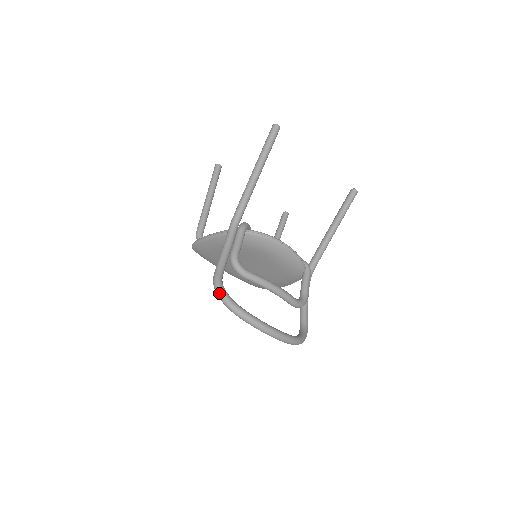
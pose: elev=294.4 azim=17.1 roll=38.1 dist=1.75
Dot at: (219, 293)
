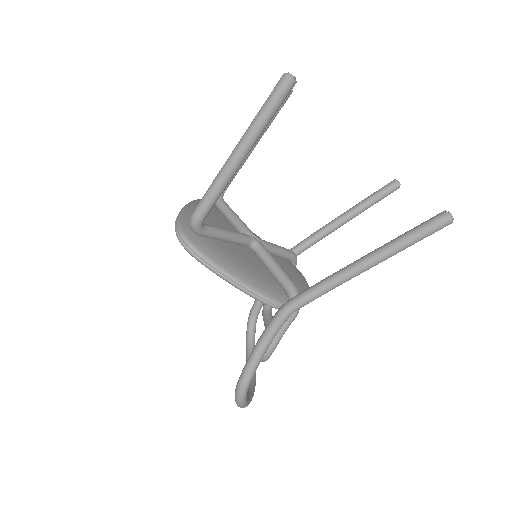
Dot at: (241, 404)
